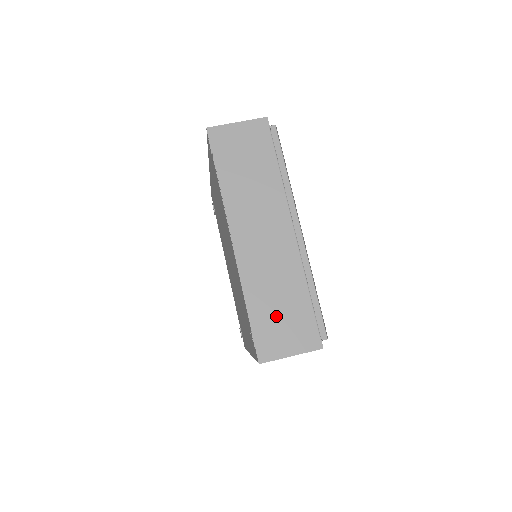
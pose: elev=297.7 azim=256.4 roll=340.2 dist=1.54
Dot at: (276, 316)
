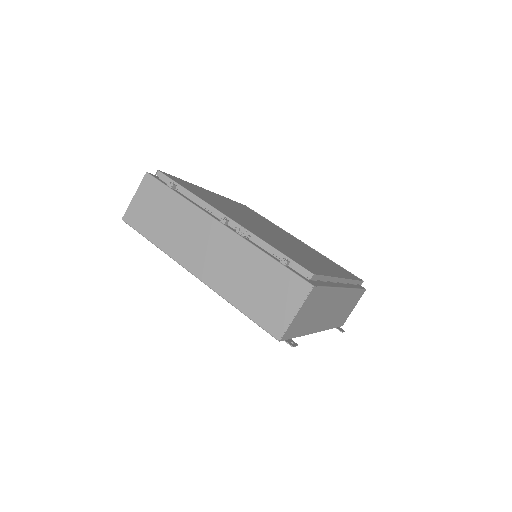
Dot at: (345, 312)
